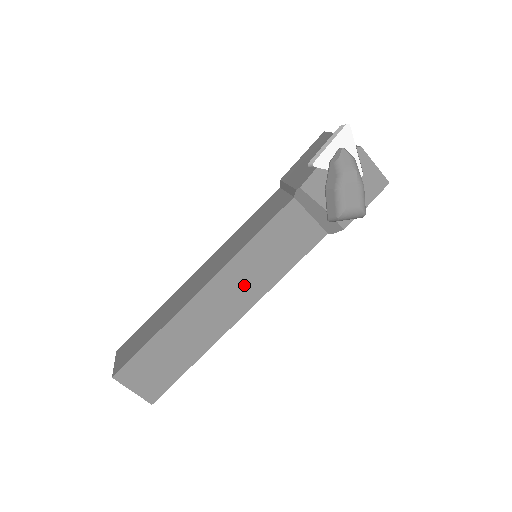
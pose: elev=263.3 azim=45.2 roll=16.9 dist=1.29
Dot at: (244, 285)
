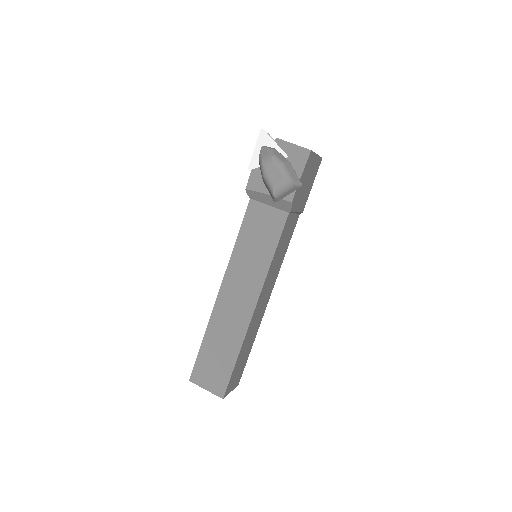
Dot at: (246, 279)
